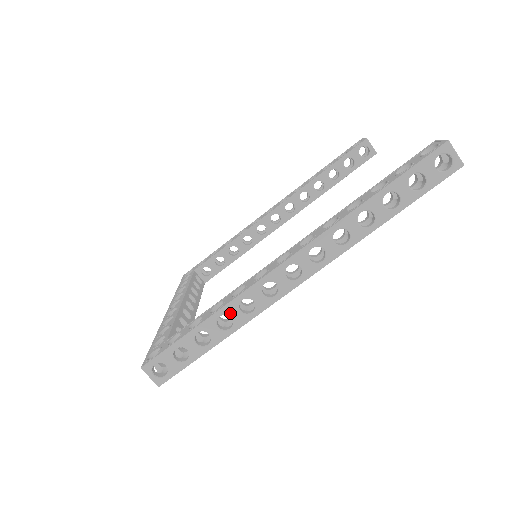
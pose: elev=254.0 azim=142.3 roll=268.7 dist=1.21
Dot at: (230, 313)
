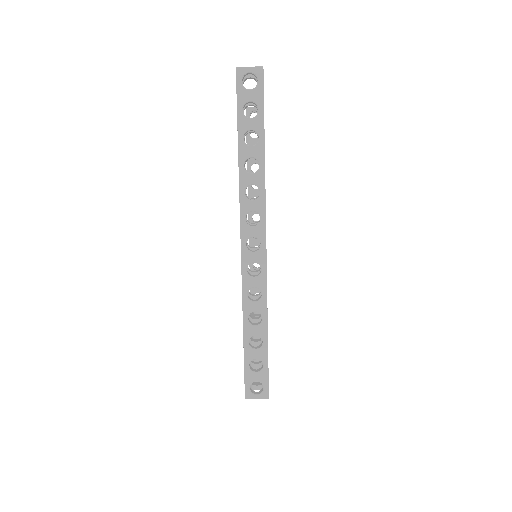
Dot at: (251, 310)
